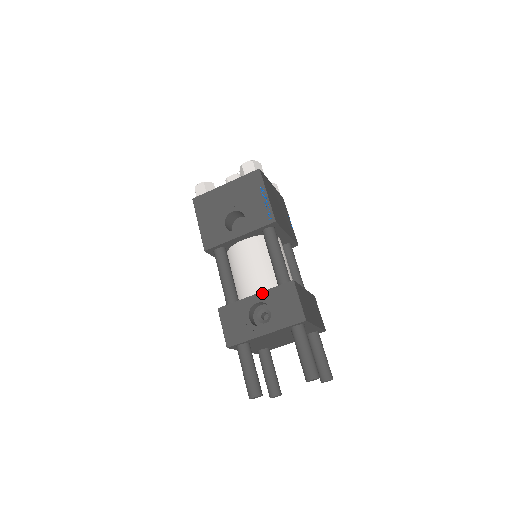
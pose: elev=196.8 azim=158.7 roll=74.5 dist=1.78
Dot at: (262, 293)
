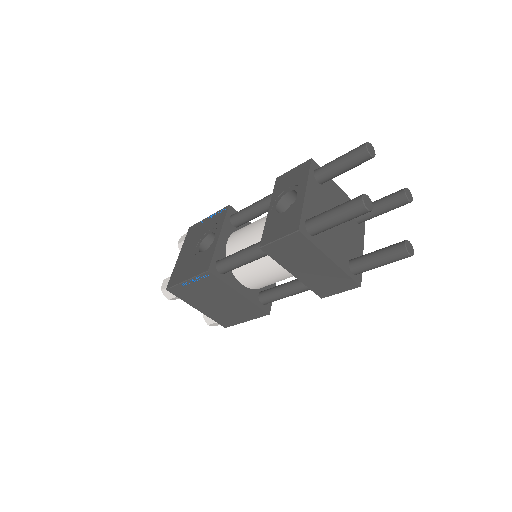
Dot at: (271, 203)
